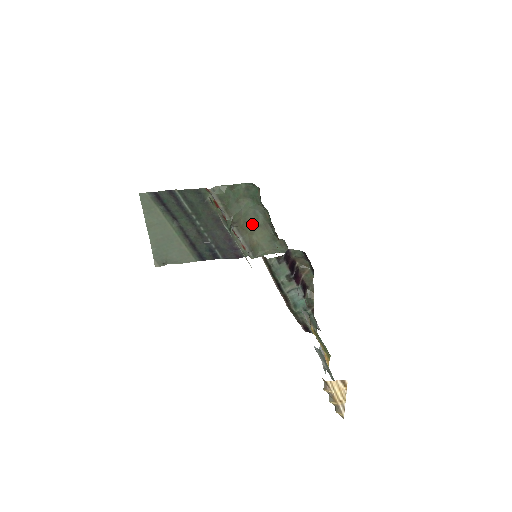
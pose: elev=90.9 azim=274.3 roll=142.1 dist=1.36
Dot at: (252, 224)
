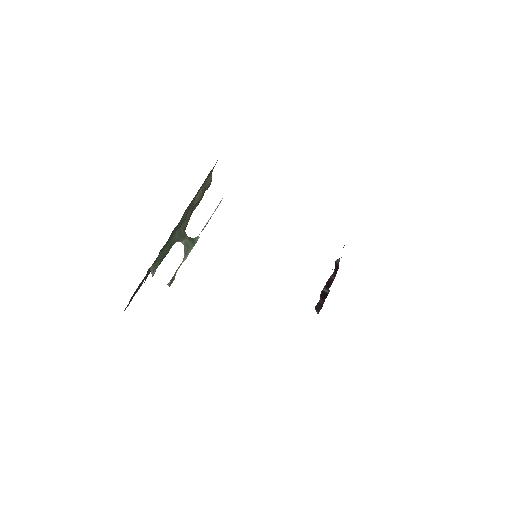
Dot at: (189, 208)
